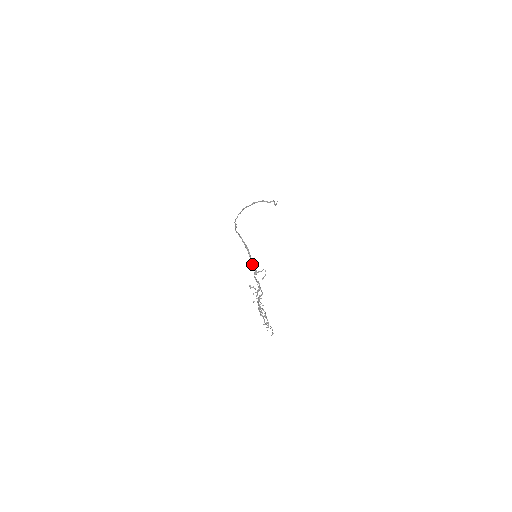
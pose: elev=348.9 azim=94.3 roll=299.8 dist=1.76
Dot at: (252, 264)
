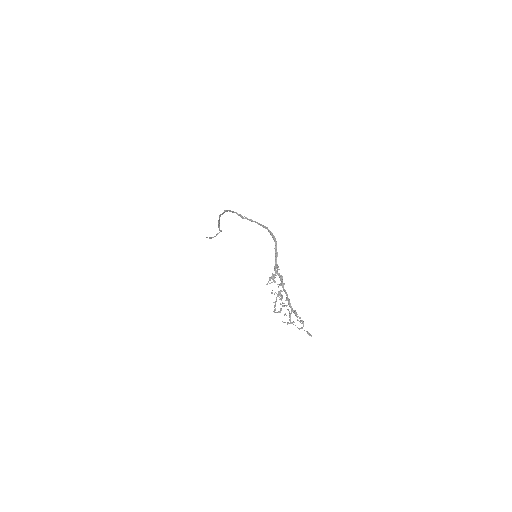
Dot at: (276, 256)
